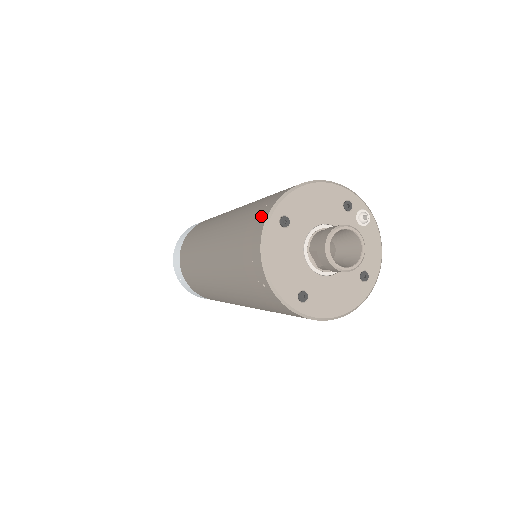
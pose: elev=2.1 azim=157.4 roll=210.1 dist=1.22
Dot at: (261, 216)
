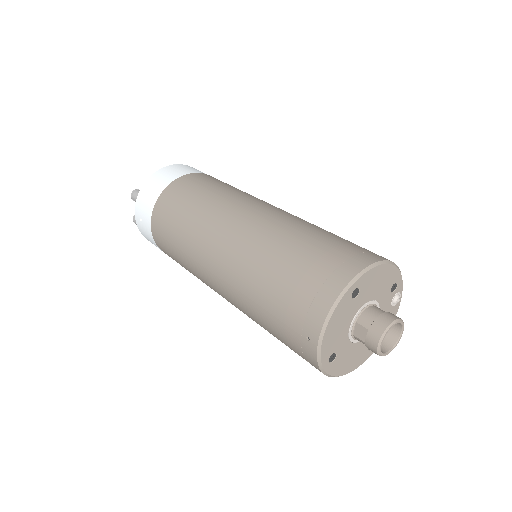
Dot at: (336, 276)
